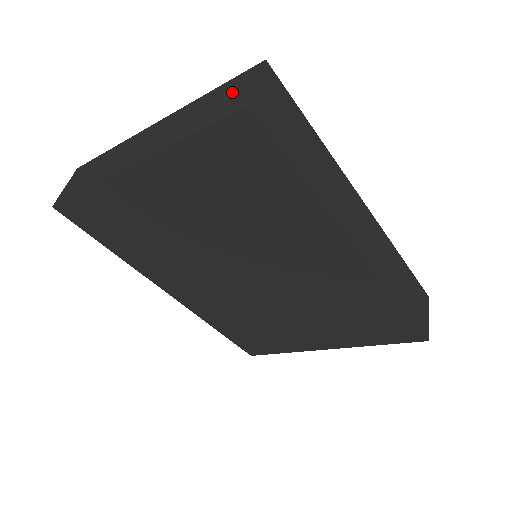
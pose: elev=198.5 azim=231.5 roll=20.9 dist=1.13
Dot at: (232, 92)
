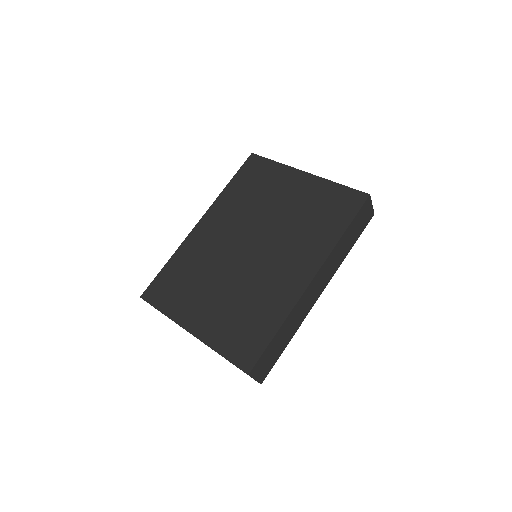
Dot at: occluded
